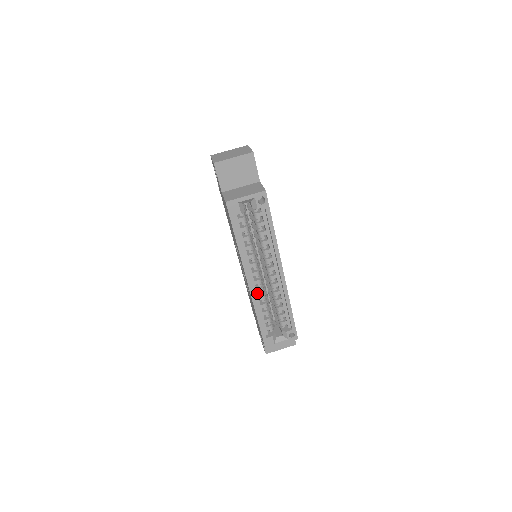
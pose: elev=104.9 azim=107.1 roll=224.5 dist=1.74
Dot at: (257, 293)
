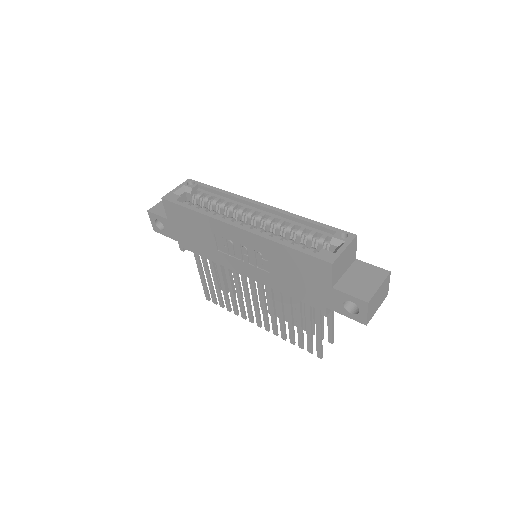
Dot at: occluded
